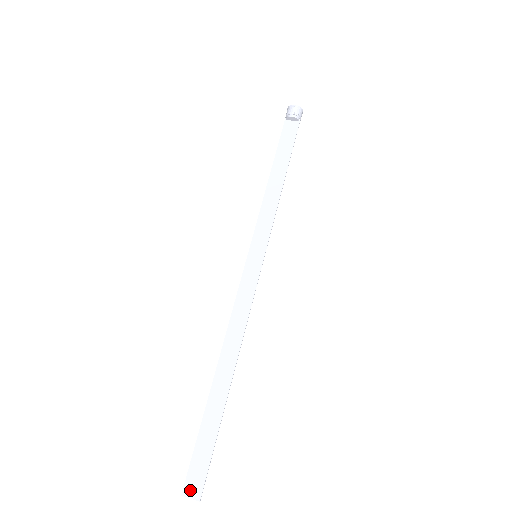
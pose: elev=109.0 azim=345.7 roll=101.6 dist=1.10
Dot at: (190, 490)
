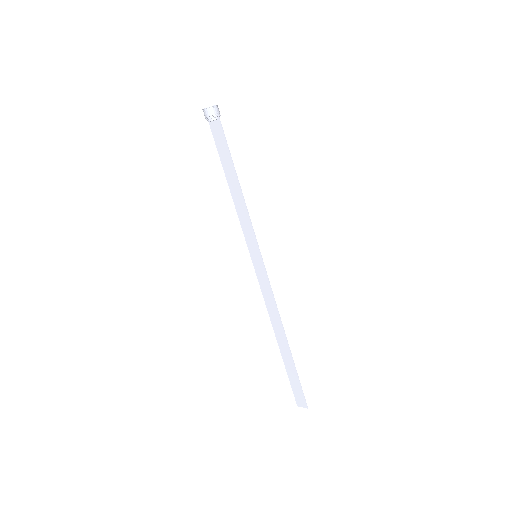
Dot at: (300, 404)
